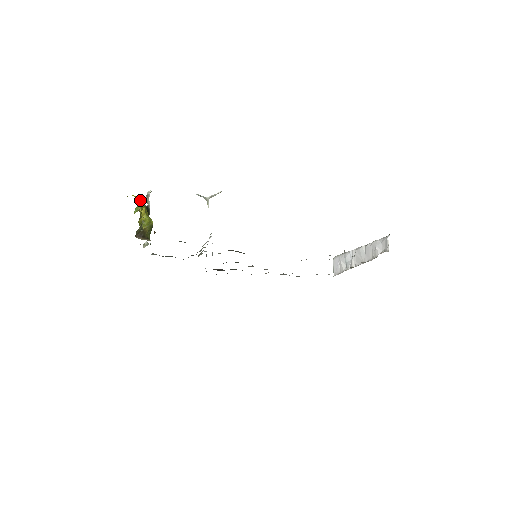
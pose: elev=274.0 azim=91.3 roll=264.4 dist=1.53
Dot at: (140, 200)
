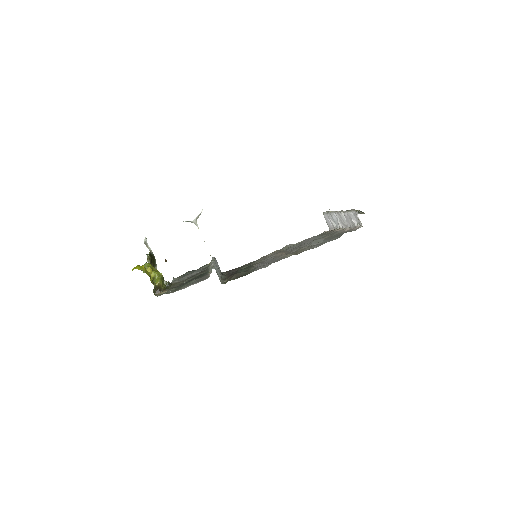
Dot at: (143, 268)
